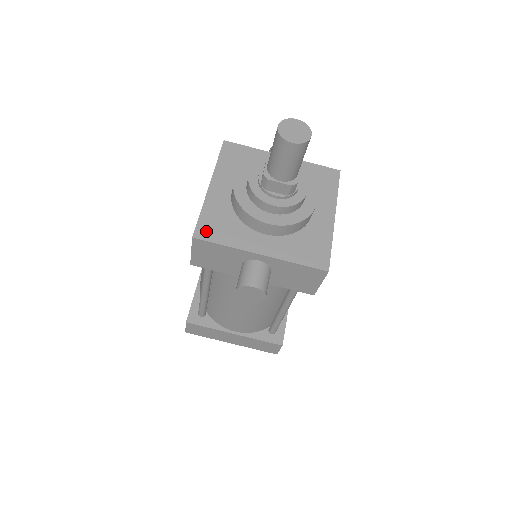
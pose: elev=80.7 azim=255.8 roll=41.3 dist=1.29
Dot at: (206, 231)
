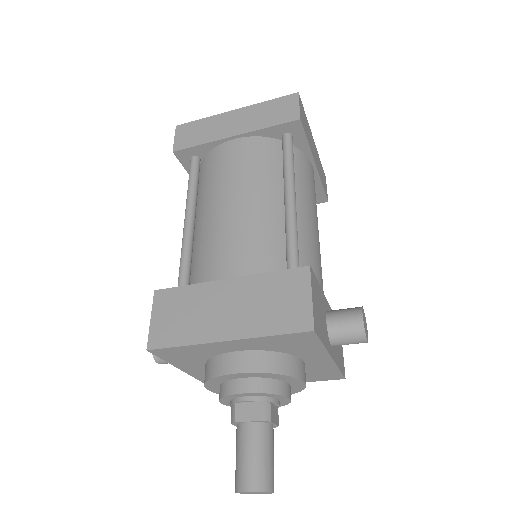
Dot at: (165, 353)
